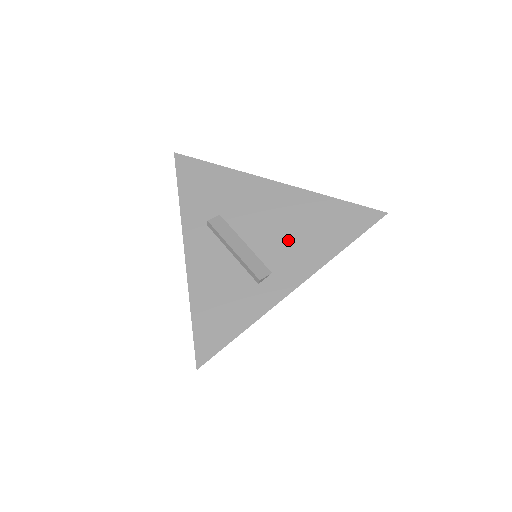
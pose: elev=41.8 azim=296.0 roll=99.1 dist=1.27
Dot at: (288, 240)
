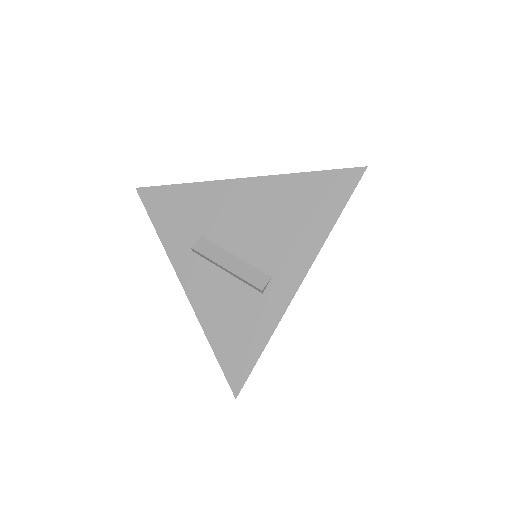
Dot at: (275, 237)
